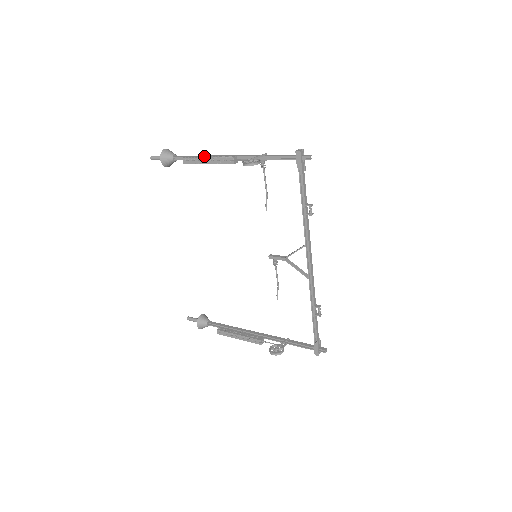
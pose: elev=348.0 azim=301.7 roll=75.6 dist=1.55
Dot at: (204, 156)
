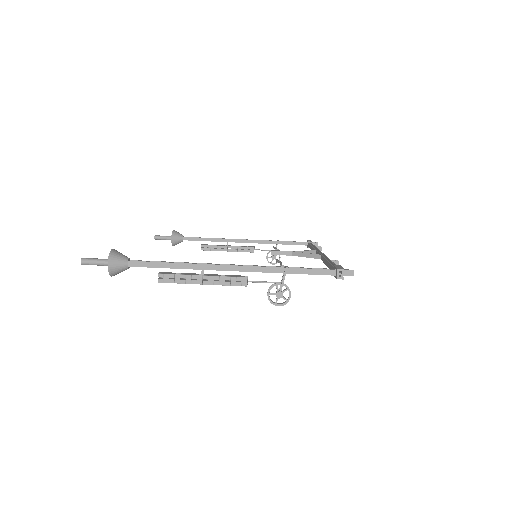
Dot at: (193, 279)
